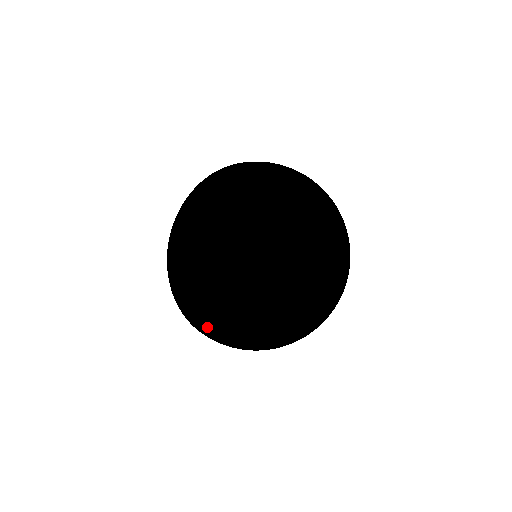
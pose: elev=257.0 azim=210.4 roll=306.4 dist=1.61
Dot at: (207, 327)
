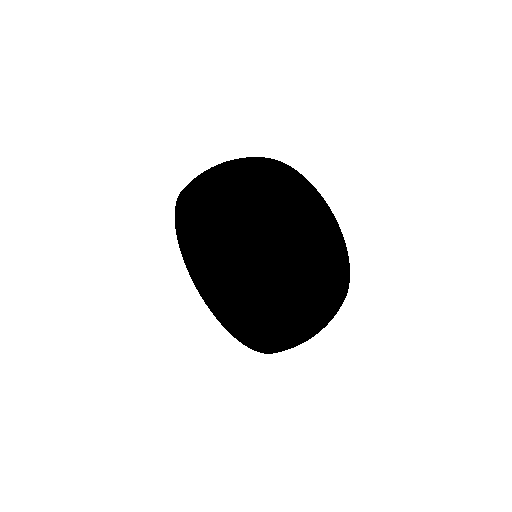
Dot at: occluded
